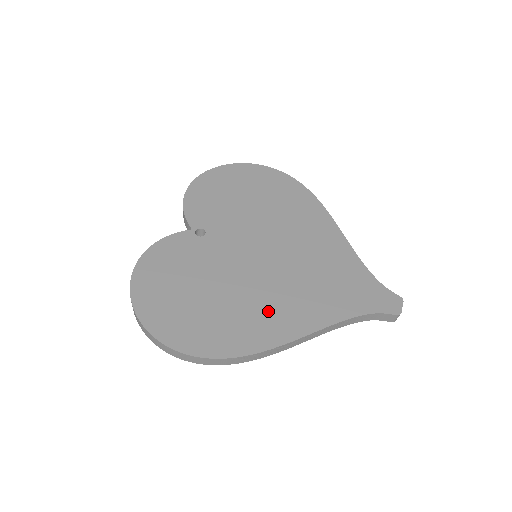
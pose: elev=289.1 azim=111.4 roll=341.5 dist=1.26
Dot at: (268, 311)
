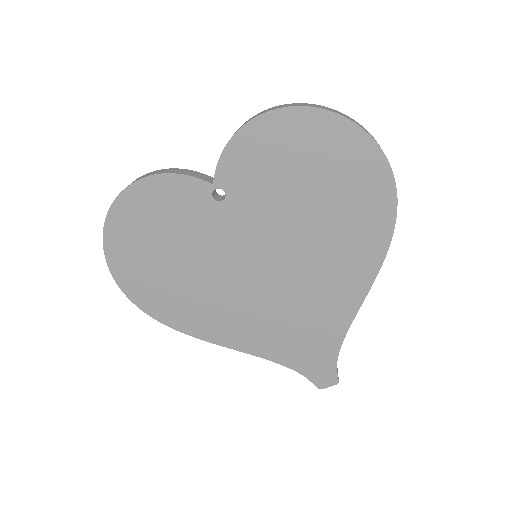
Dot at: (216, 312)
